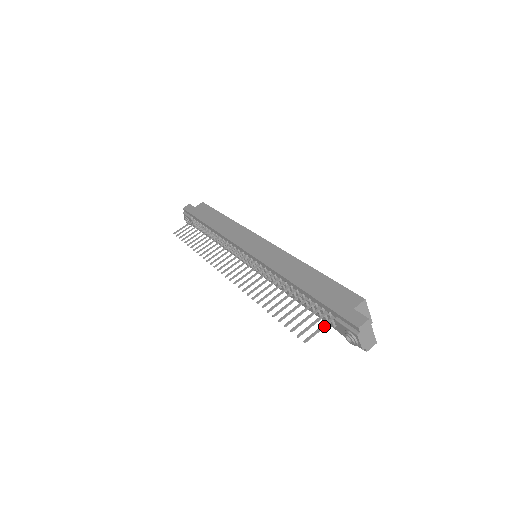
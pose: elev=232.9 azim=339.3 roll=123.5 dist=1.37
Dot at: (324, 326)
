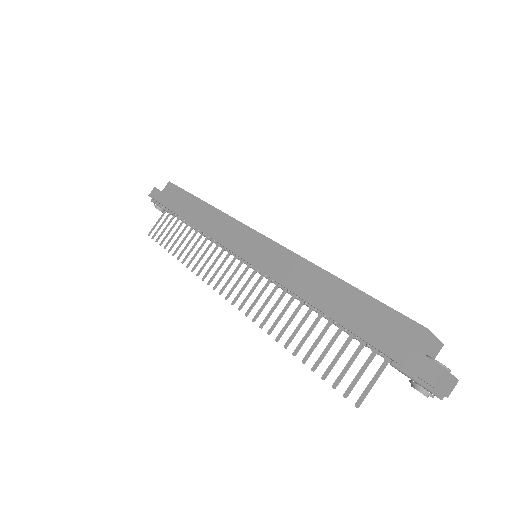
Dot at: (378, 376)
